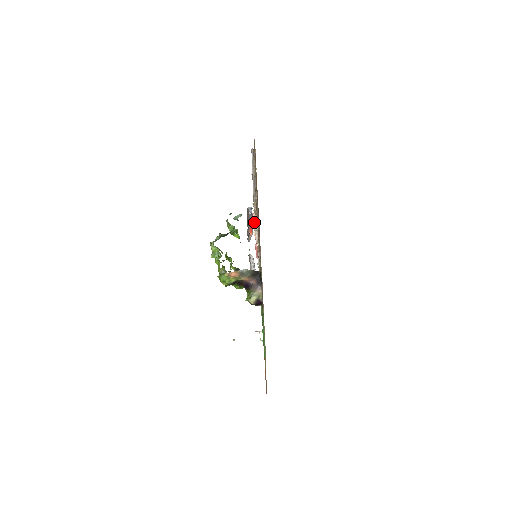
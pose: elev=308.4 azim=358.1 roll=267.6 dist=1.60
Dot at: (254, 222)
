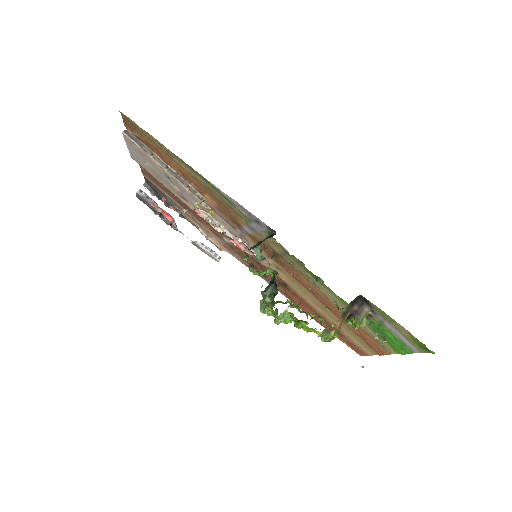
Dot at: (207, 219)
